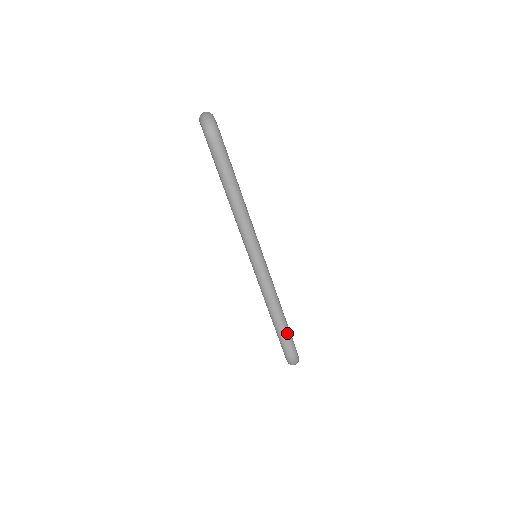
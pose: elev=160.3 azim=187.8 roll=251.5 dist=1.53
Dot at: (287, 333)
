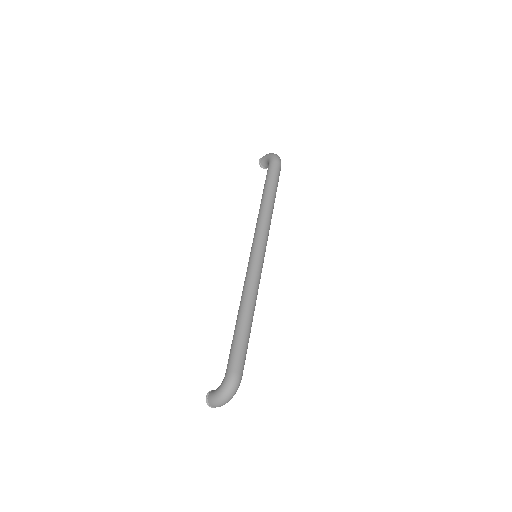
Dot at: (247, 344)
